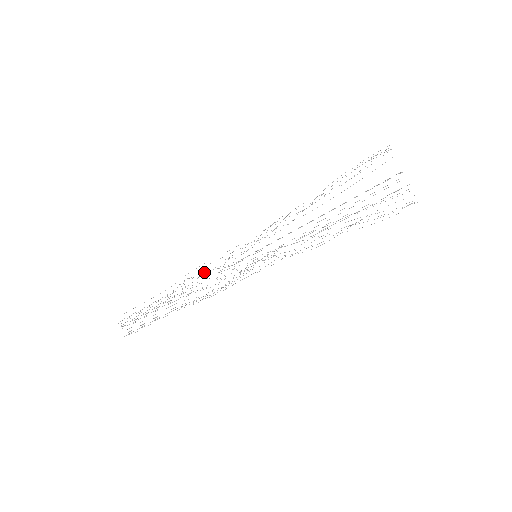
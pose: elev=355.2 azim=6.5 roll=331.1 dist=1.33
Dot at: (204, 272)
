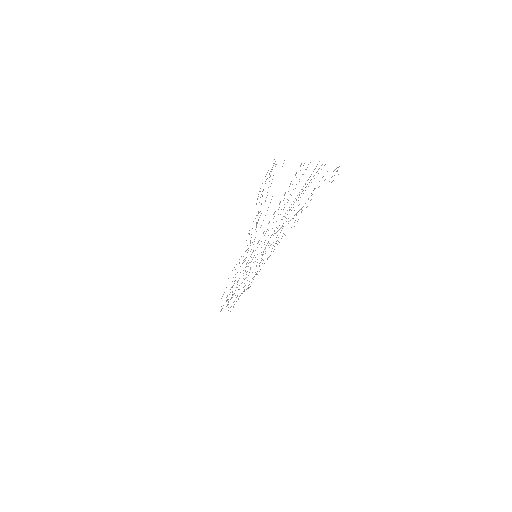
Dot at: occluded
